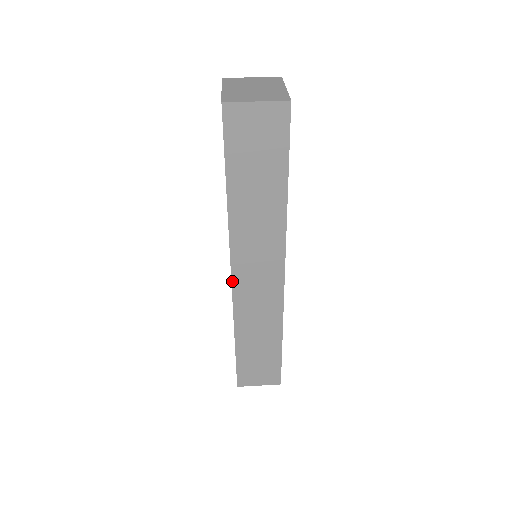
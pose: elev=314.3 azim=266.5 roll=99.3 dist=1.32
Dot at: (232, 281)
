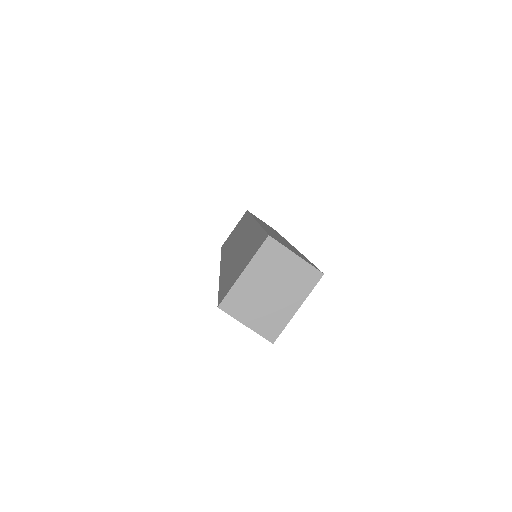
Dot at: occluded
